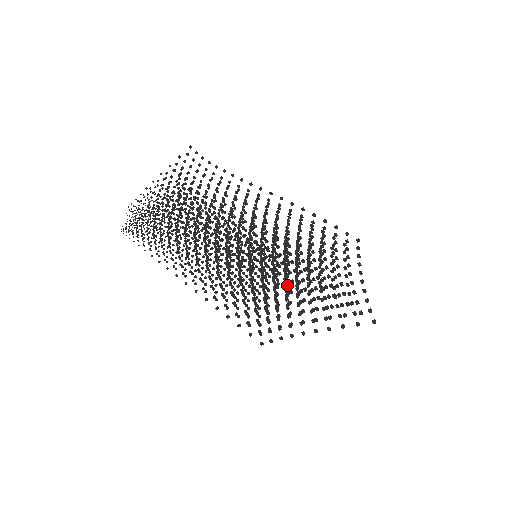
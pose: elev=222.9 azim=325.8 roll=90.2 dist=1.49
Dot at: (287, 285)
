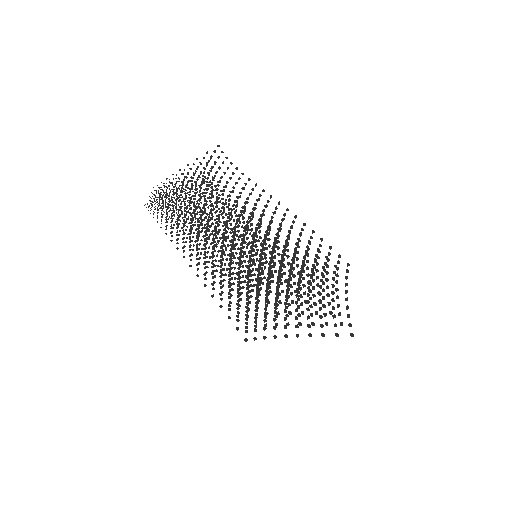
Dot at: (279, 287)
